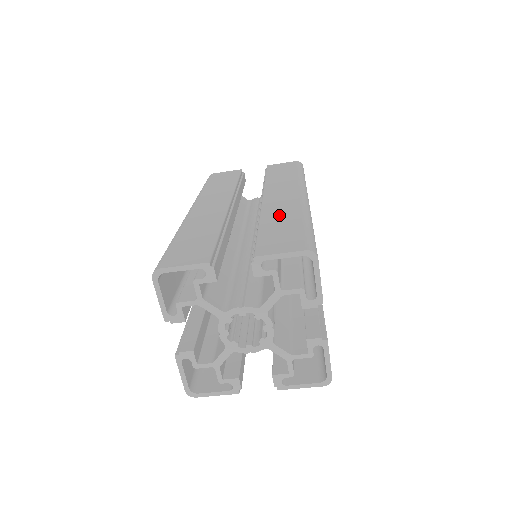
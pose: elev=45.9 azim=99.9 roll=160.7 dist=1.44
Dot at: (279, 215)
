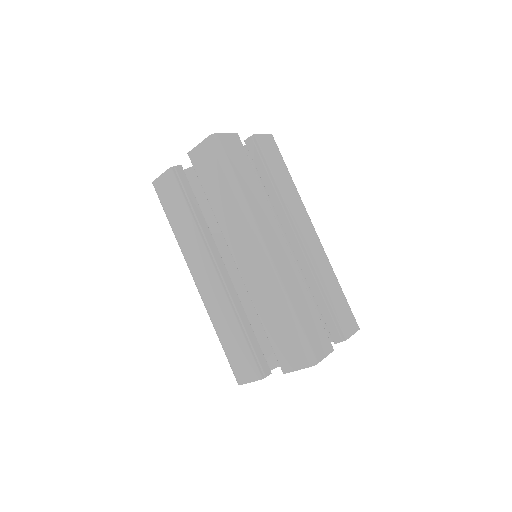
Dot at: (265, 304)
